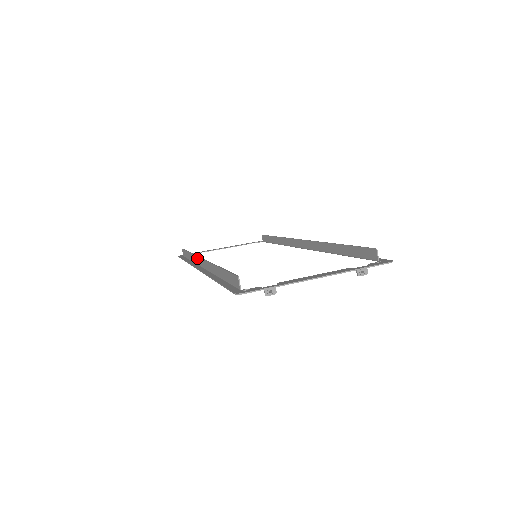
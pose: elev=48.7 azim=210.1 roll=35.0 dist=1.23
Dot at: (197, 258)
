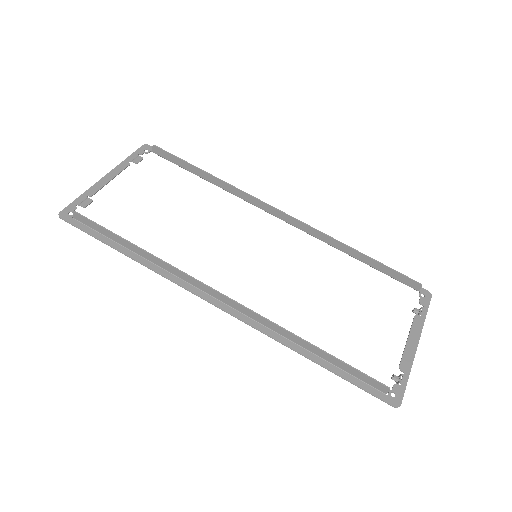
Dot at: (194, 281)
